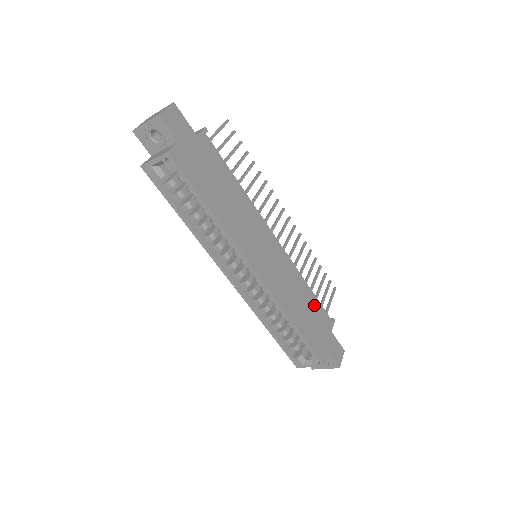
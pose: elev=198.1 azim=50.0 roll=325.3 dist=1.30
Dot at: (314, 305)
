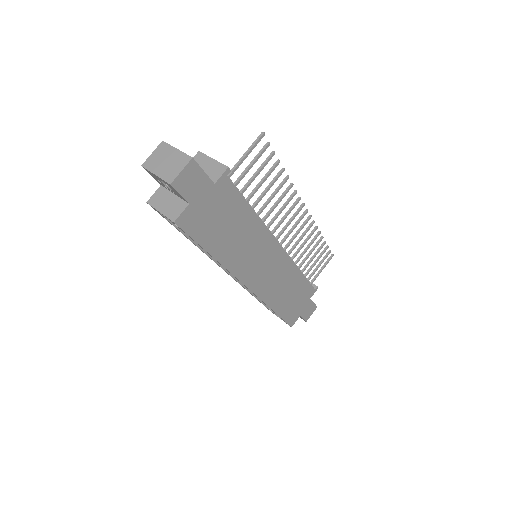
Dot at: (301, 285)
